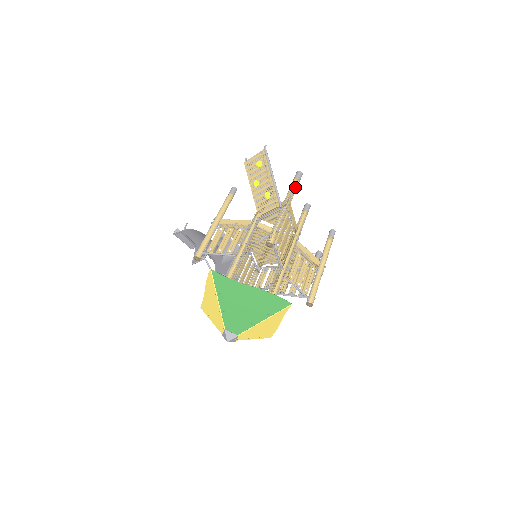
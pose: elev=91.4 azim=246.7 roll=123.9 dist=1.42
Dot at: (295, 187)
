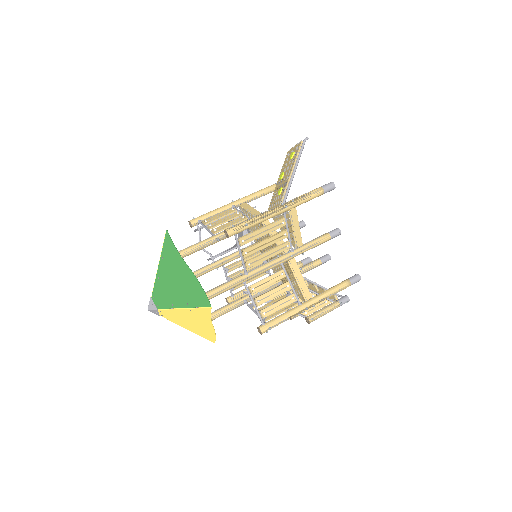
Dot at: (311, 195)
